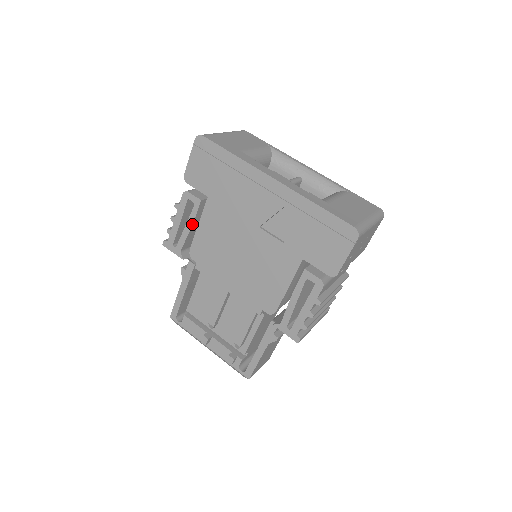
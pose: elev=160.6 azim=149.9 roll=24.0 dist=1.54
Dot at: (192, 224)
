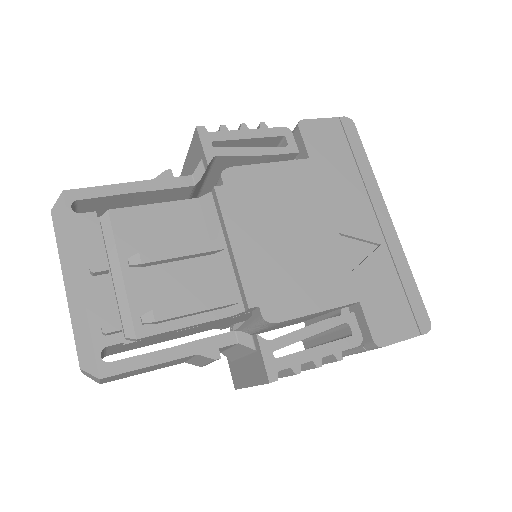
Dot at: (264, 154)
